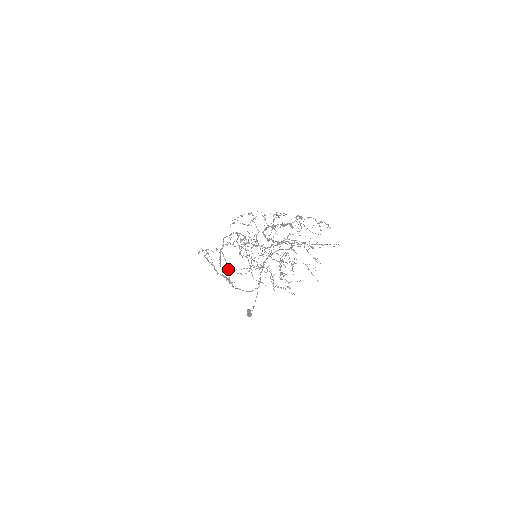
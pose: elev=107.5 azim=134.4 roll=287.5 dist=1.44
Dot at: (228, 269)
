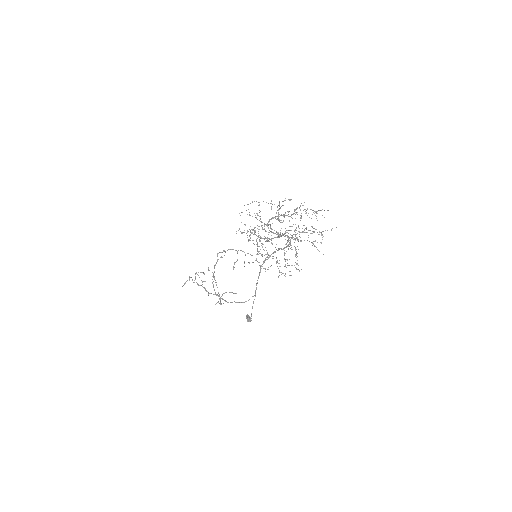
Dot at: occluded
